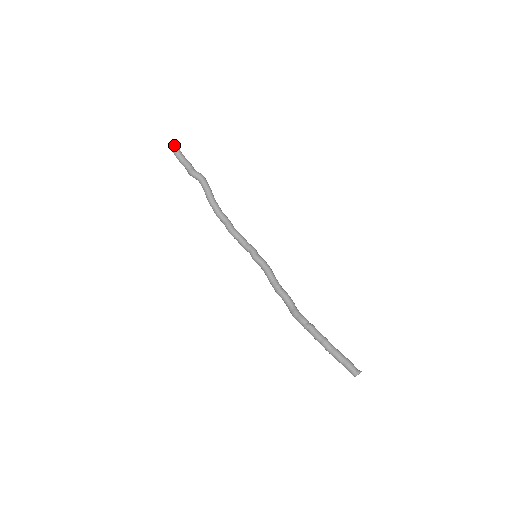
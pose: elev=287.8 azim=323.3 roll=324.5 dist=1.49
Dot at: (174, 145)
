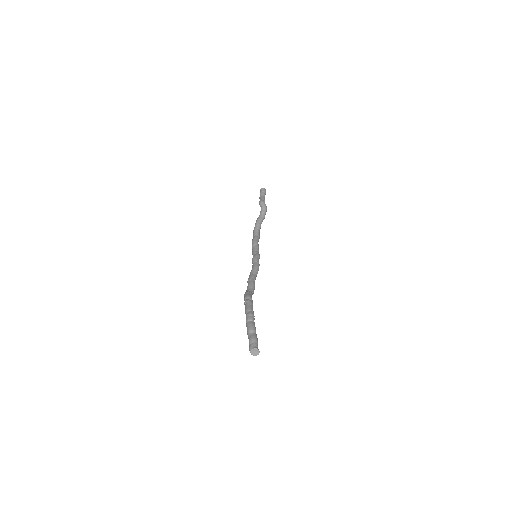
Dot at: occluded
